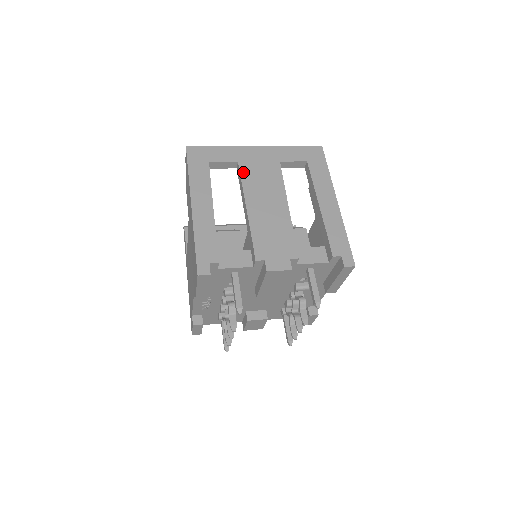
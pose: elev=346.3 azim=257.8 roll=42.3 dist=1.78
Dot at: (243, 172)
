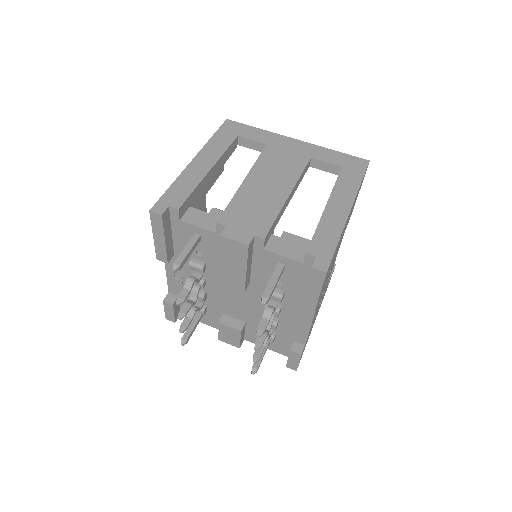
Dot at: (265, 153)
